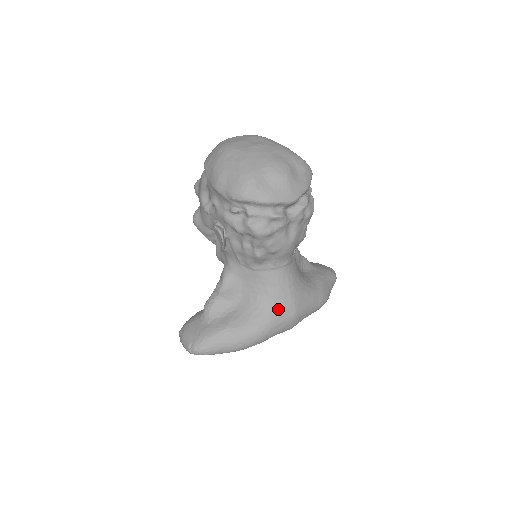
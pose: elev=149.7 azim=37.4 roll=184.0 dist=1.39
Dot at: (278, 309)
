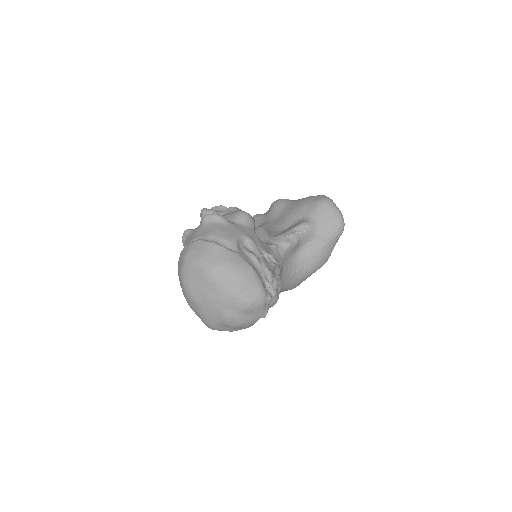
Dot at: occluded
